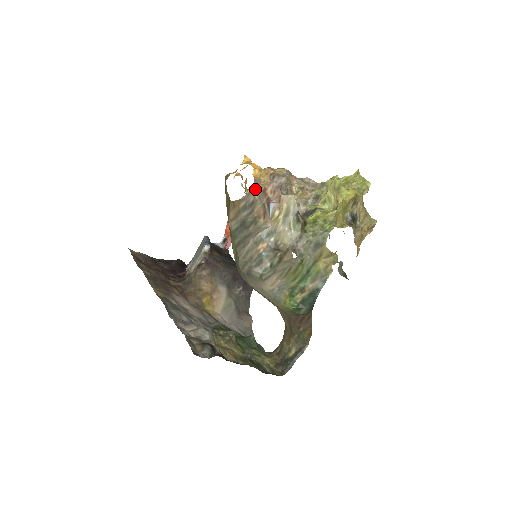
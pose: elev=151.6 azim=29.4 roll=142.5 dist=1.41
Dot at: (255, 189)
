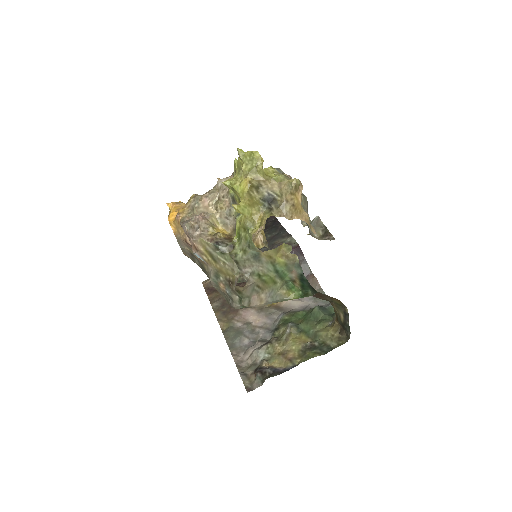
Dot at: (182, 244)
